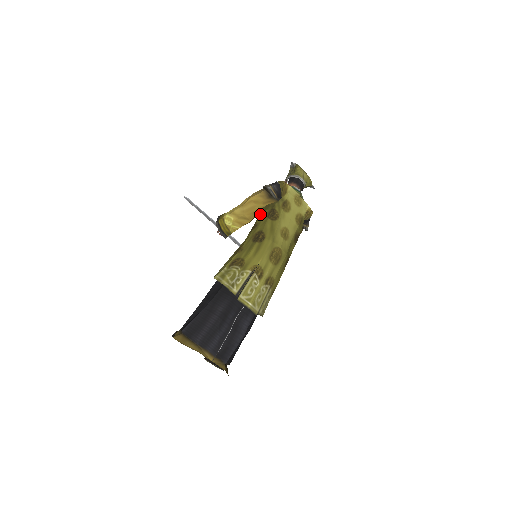
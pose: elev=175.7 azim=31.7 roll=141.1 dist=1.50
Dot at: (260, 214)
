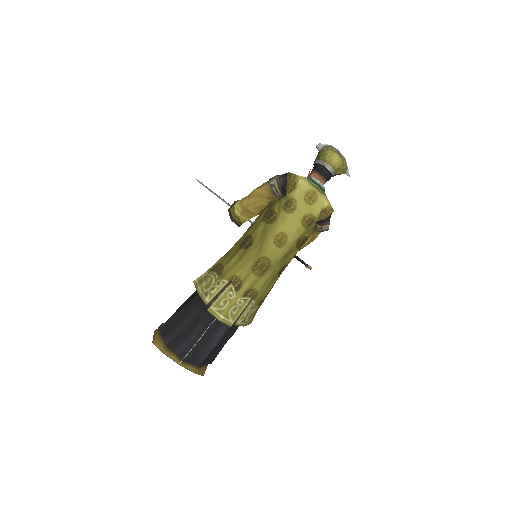
Dot at: (262, 211)
